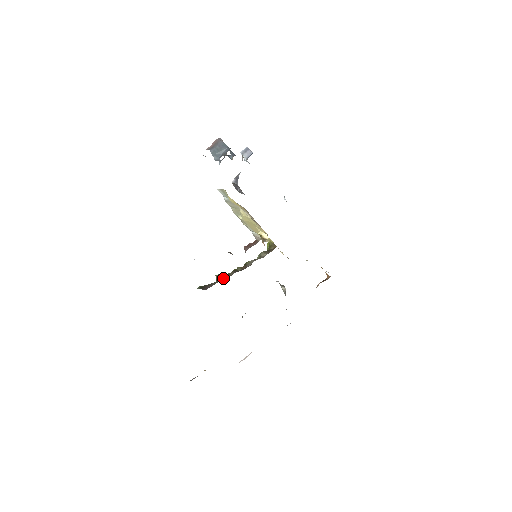
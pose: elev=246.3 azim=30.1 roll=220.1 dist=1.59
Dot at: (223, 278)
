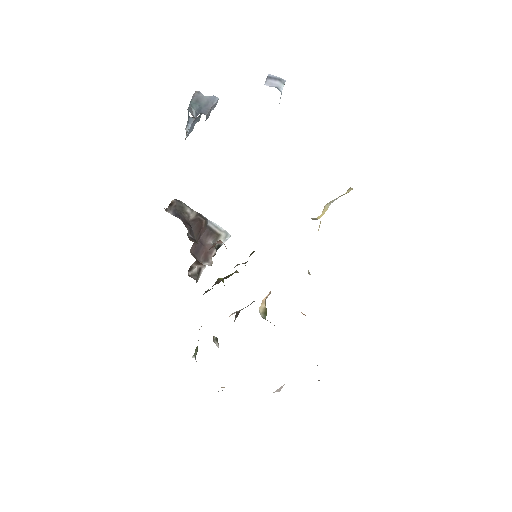
Dot at: (212, 286)
